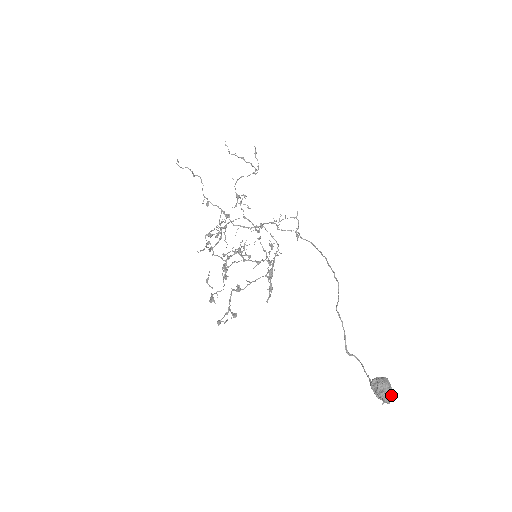
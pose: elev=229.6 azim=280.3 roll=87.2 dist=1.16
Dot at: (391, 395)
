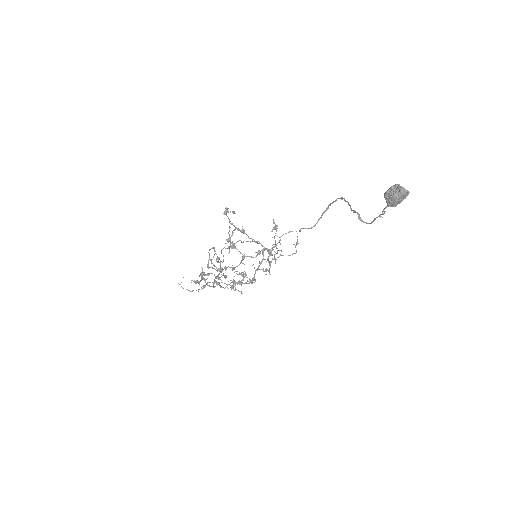
Dot at: (406, 191)
